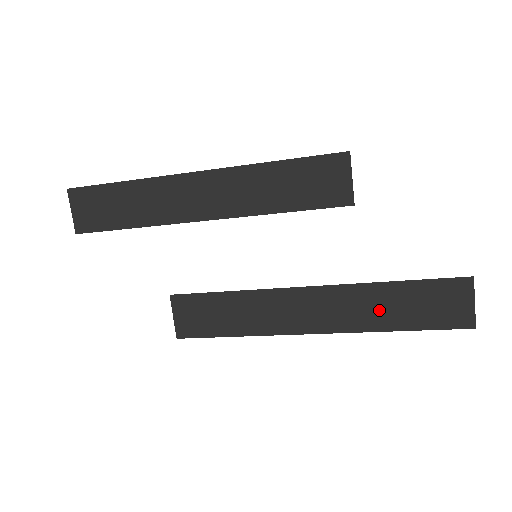
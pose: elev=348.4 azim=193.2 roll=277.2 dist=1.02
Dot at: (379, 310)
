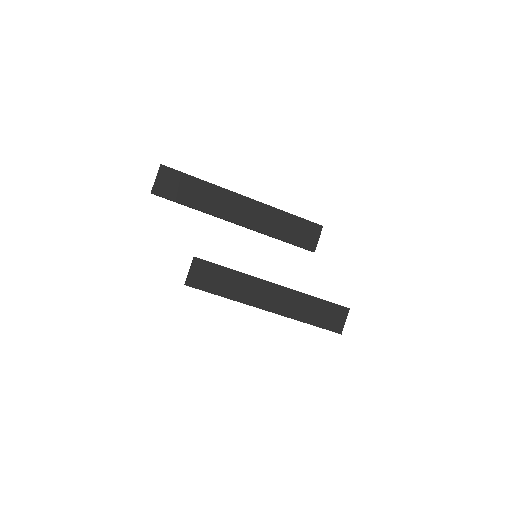
Dot at: (304, 310)
